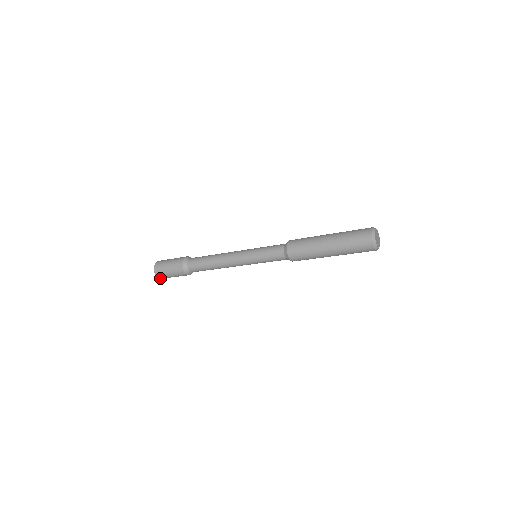
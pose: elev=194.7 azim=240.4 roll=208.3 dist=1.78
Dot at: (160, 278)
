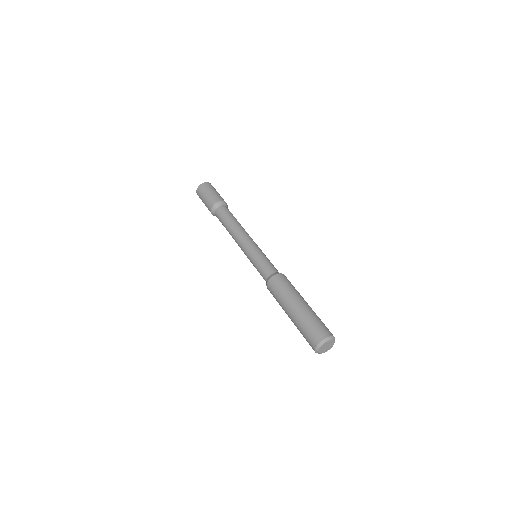
Dot at: occluded
